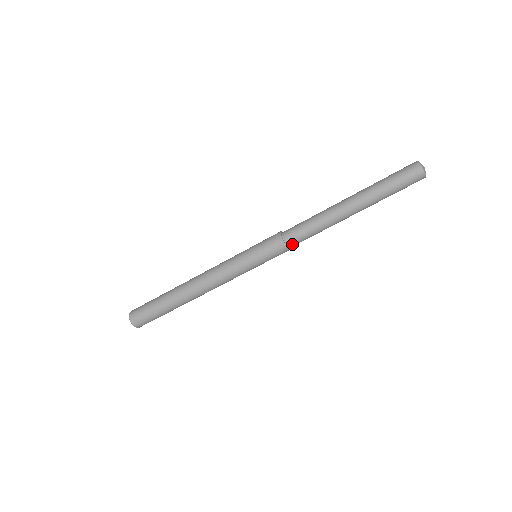
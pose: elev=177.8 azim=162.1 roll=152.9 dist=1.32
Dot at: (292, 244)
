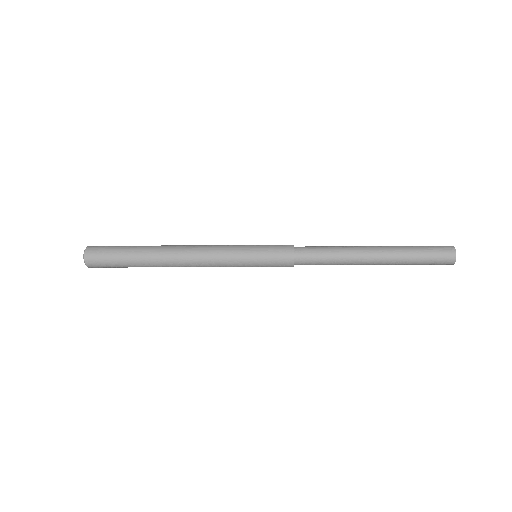
Dot at: (299, 264)
